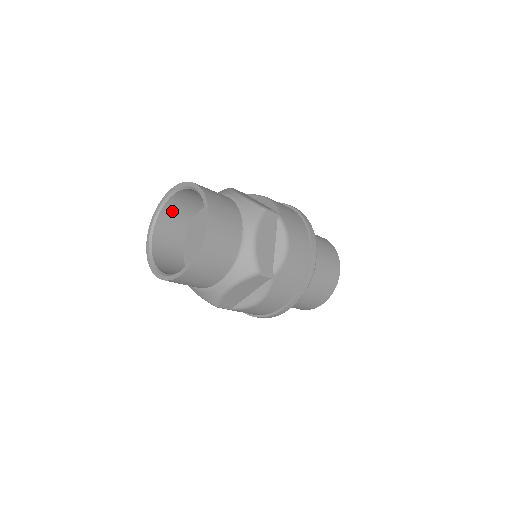
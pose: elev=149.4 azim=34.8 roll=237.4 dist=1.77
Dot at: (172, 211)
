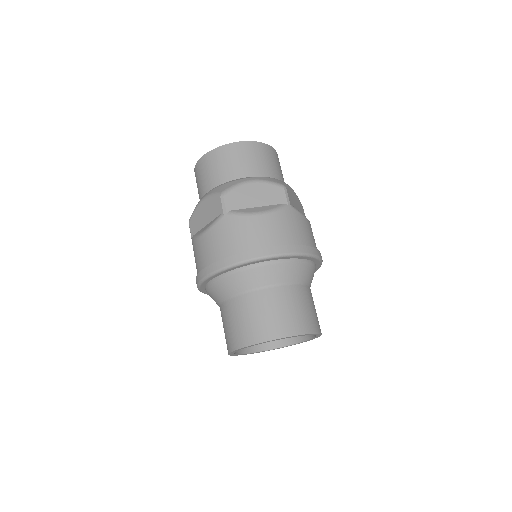
Dot at: occluded
